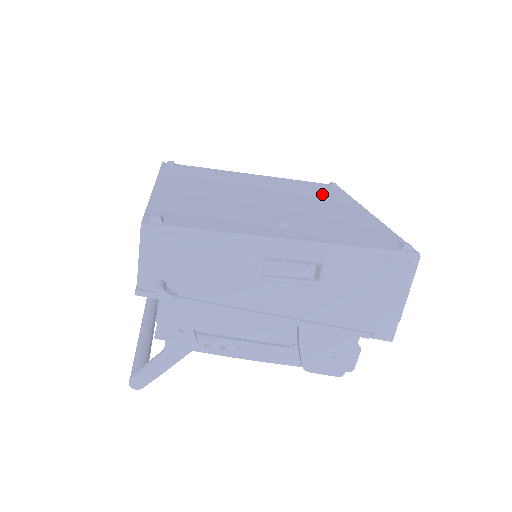
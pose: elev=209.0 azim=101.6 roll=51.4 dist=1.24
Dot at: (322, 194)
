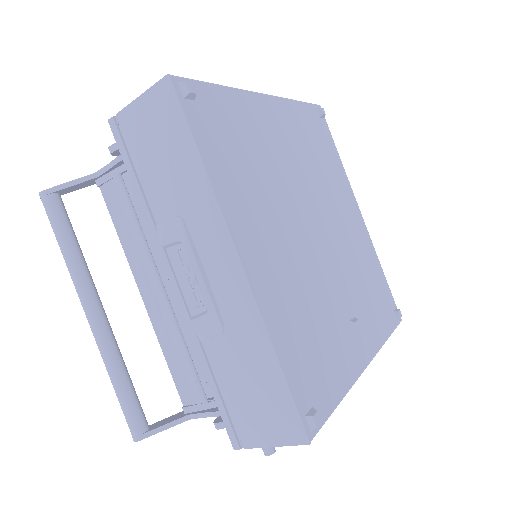
Dot at: (329, 165)
